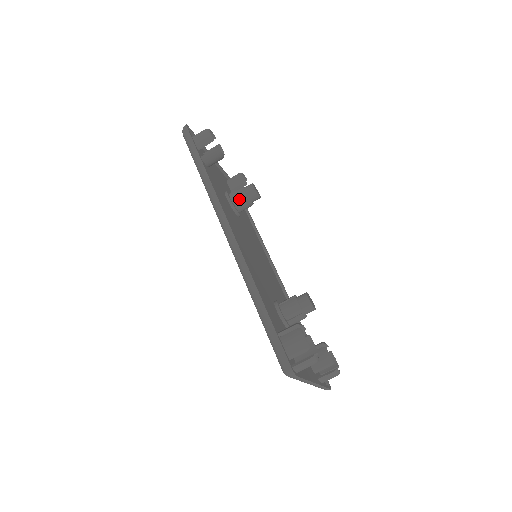
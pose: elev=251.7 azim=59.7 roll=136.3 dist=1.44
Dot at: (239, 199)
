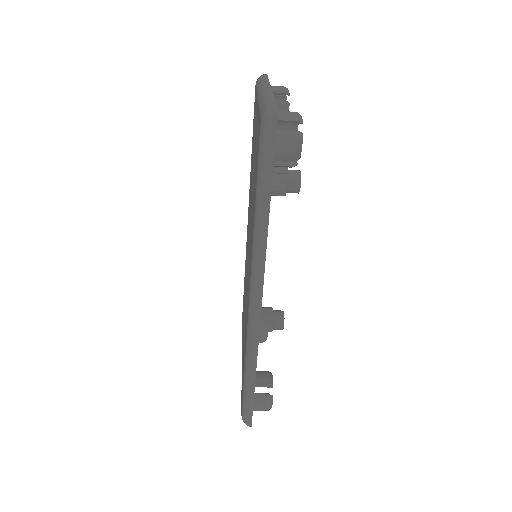
Dot at: (275, 192)
